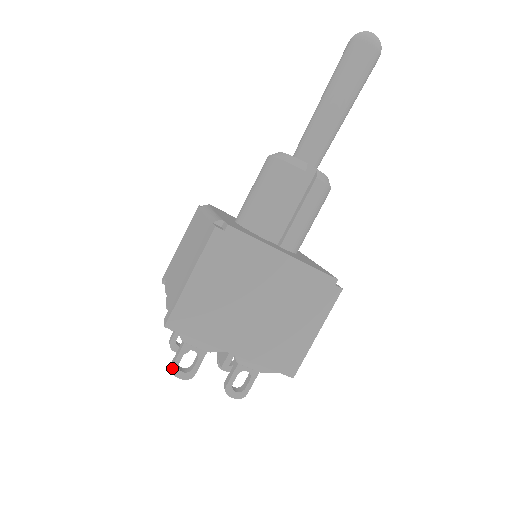
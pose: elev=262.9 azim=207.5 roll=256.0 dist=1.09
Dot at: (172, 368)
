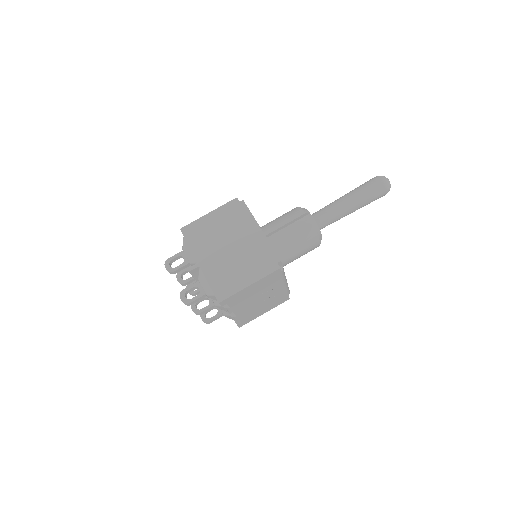
Dot at: (167, 260)
